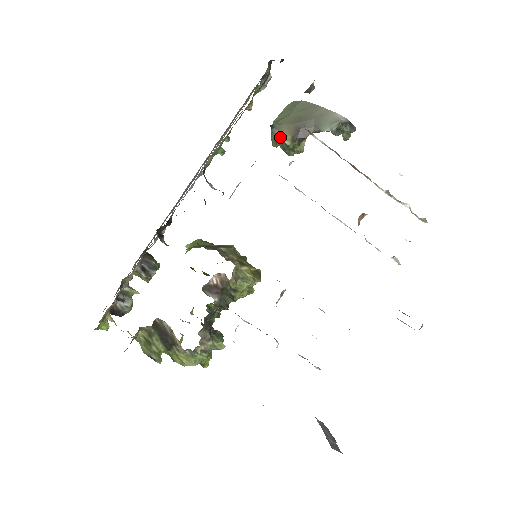
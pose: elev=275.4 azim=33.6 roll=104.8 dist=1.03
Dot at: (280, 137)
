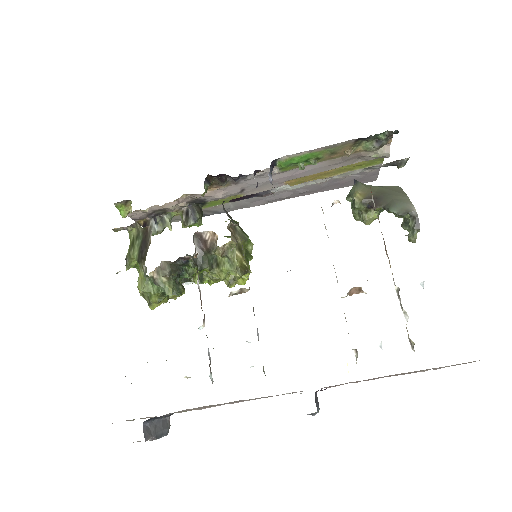
Dot at: (355, 193)
